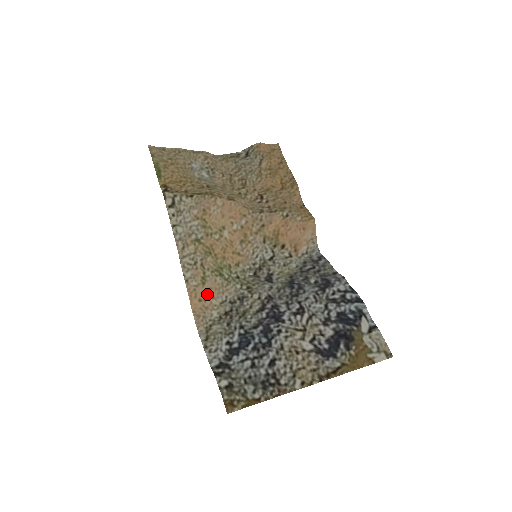
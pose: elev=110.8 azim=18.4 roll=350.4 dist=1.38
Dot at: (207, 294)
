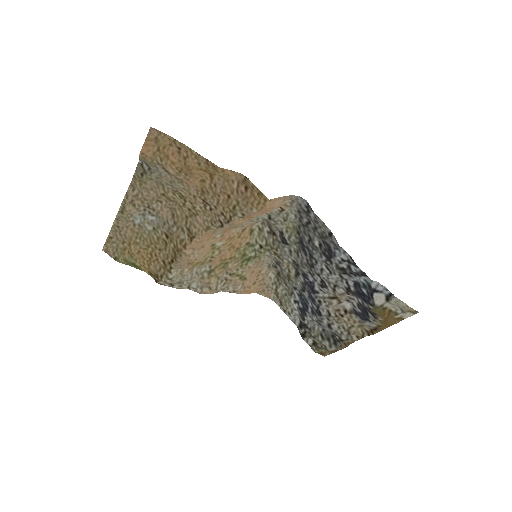
Dot at: (254, 276)
